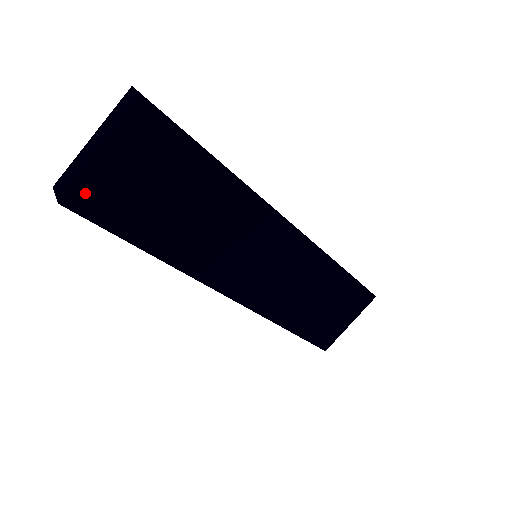
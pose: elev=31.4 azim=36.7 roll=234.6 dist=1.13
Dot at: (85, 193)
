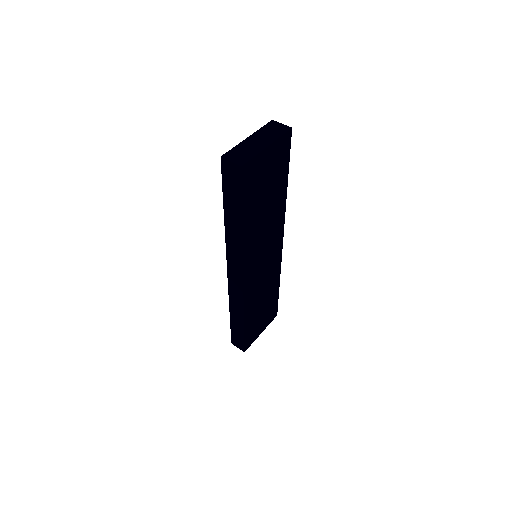
Dot at: (251, 167)
